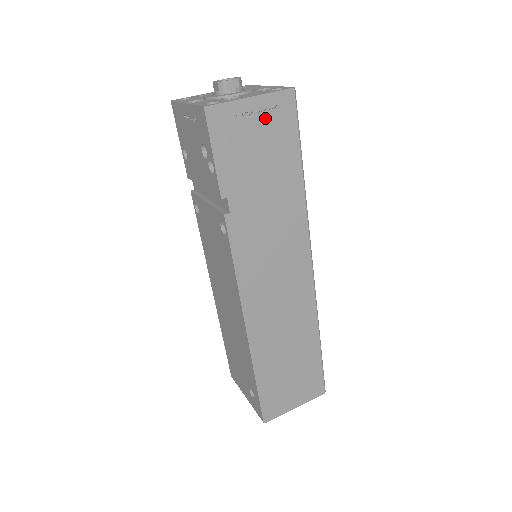
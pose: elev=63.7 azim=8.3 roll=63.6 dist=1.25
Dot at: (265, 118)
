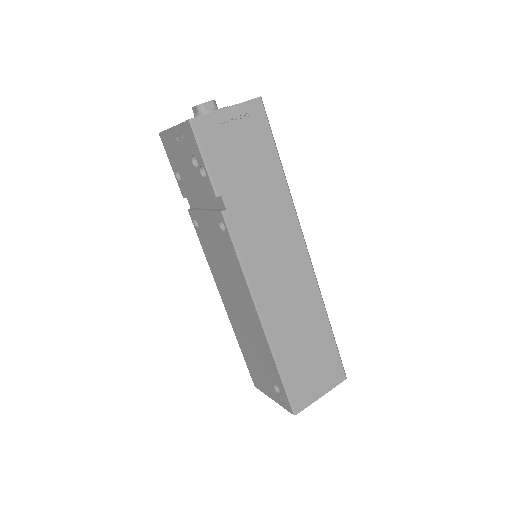
Dot at: (241, 124)
